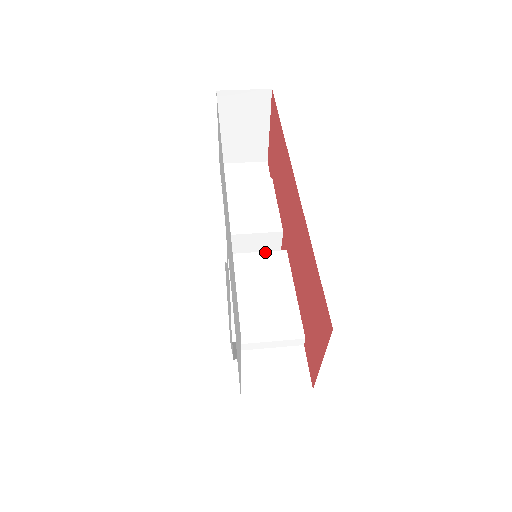
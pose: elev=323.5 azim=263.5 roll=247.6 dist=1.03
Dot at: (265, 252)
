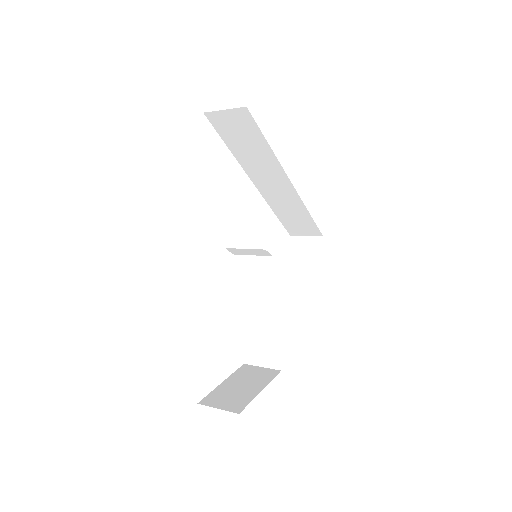
Dot at: occluded
